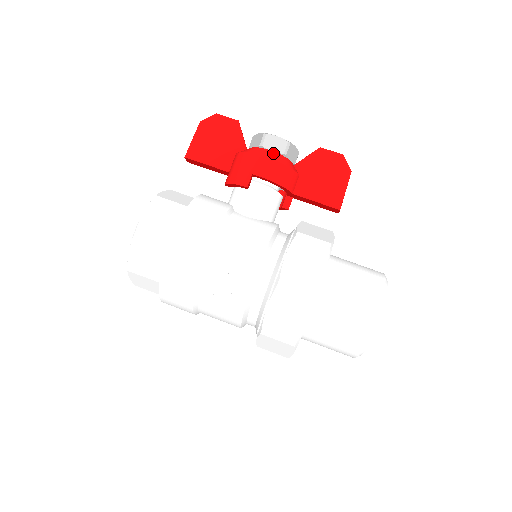
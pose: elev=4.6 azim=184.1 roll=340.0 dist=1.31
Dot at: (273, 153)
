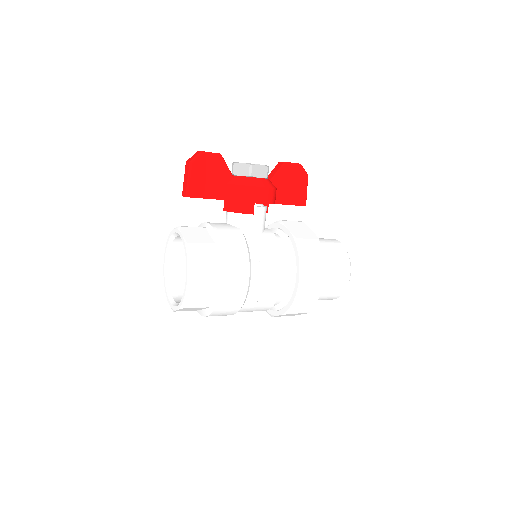
Dot at: (262, 180)
